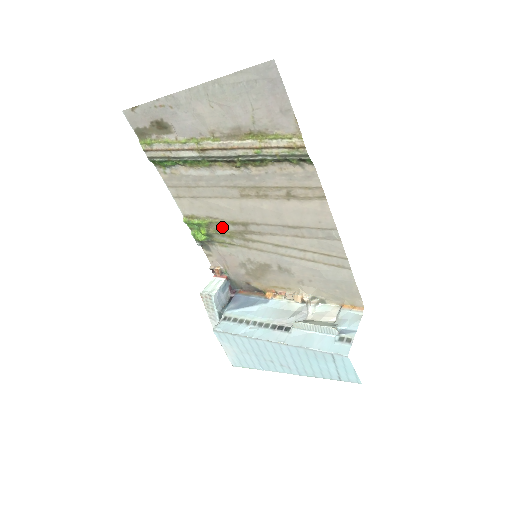
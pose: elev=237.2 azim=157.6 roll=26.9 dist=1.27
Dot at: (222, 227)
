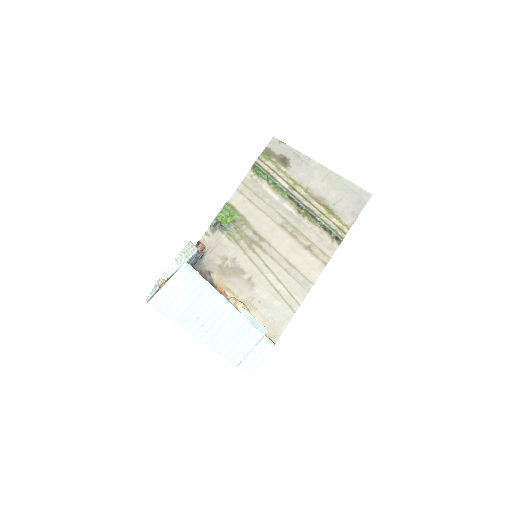
Dot at: (245, 228)
